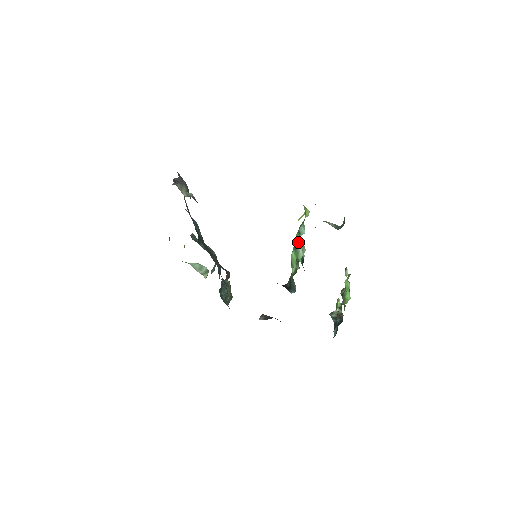
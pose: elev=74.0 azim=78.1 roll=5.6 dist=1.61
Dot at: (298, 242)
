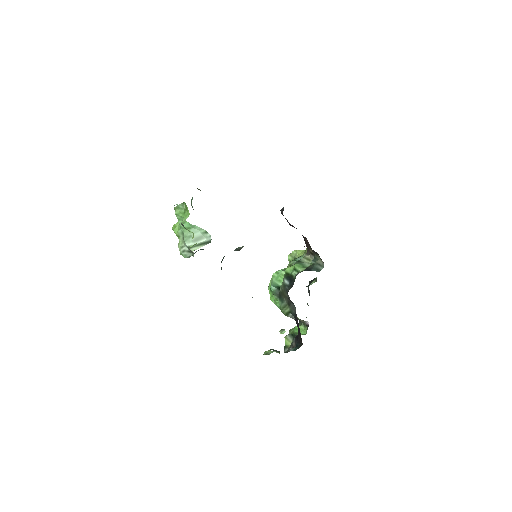
Dot at: (302, 260)
